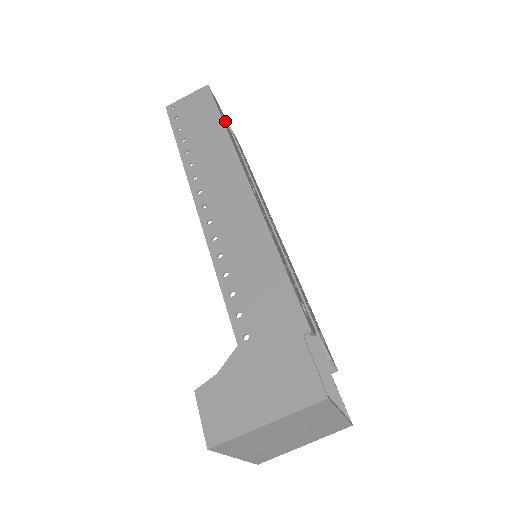
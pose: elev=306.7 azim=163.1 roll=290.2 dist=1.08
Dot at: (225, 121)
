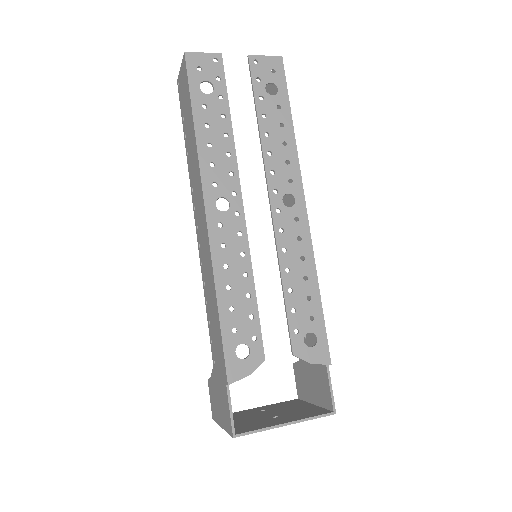
Dot at: (213, 92)
